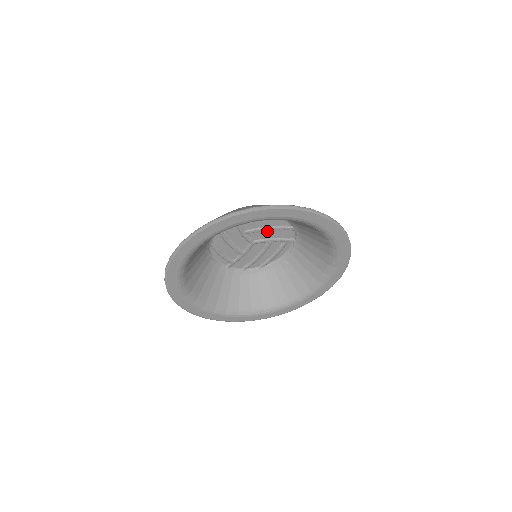
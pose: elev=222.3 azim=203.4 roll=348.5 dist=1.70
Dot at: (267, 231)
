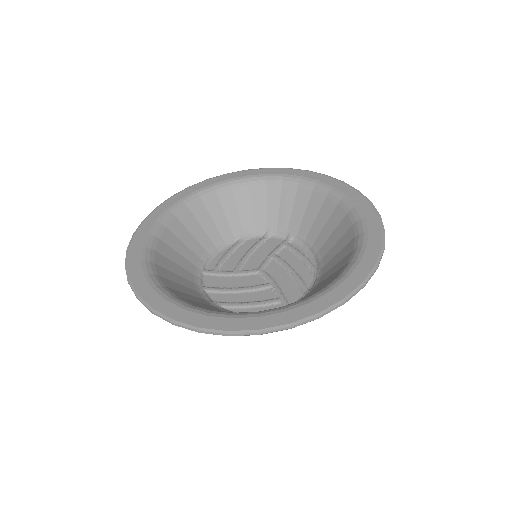
Dot at: (286, 274)
